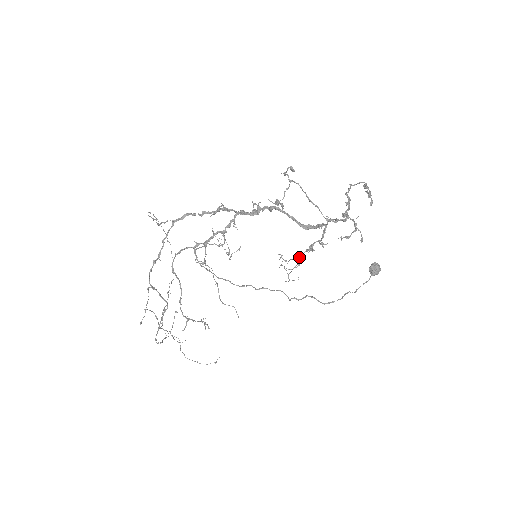
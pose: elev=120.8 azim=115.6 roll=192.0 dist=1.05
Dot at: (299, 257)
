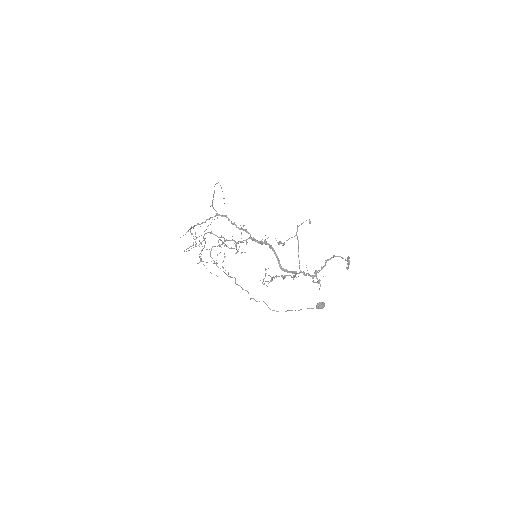
Dot at: (274, 277)
